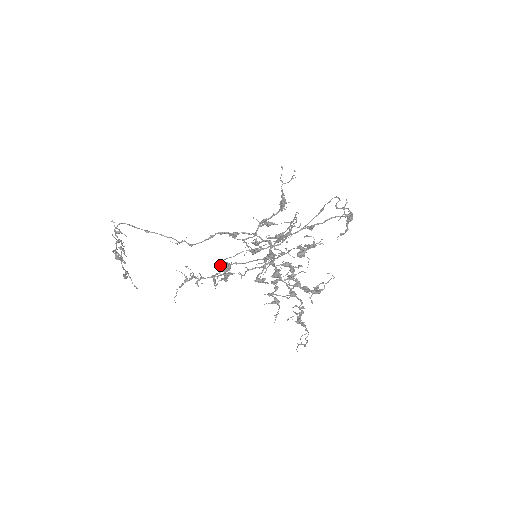
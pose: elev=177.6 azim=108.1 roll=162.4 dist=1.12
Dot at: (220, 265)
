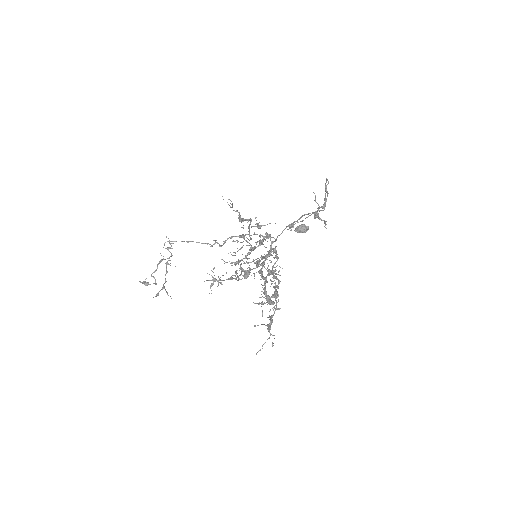
Dot at: (296, 229)
